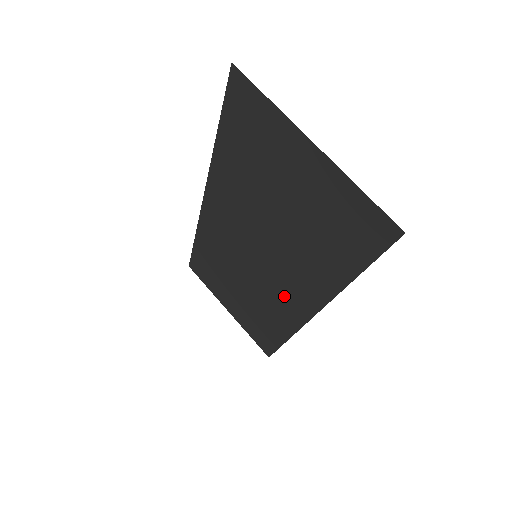
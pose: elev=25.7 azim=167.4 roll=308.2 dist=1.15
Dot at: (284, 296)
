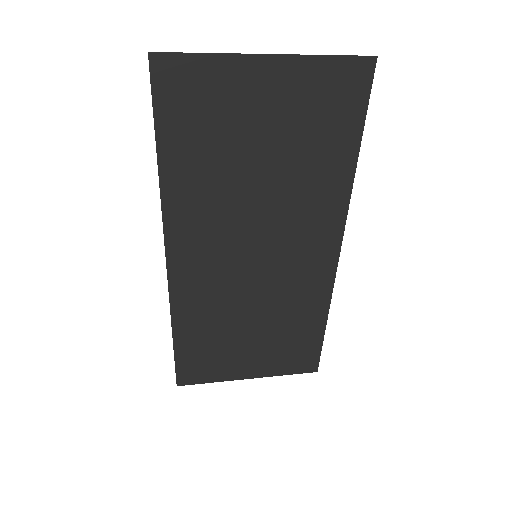
Dot at: (304, 266)
